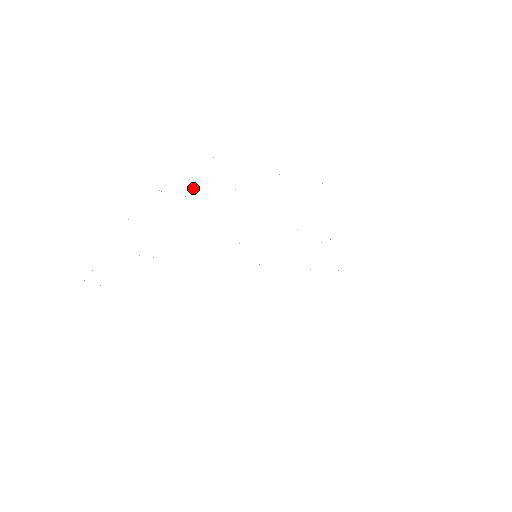
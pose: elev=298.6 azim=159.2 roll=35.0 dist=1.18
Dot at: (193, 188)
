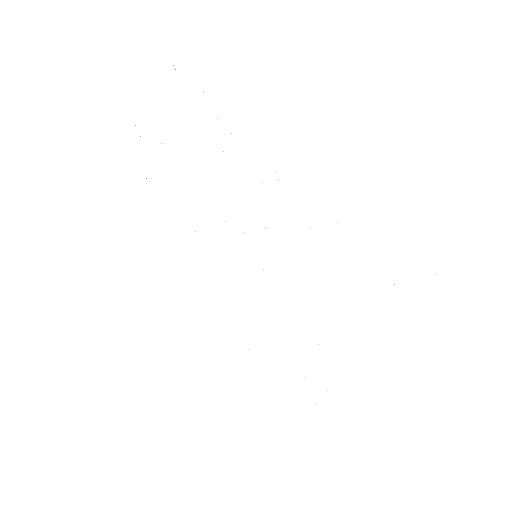
Dot at: occluded
